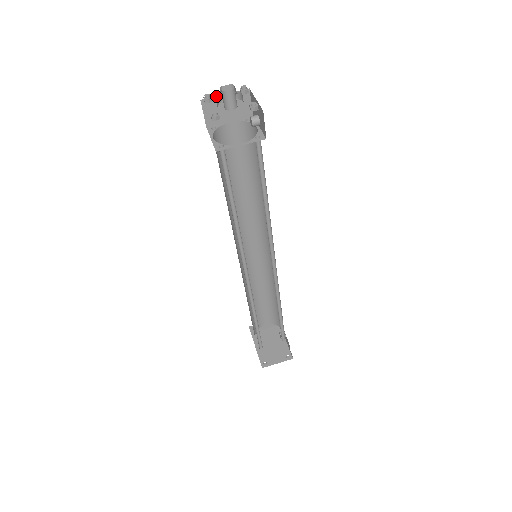
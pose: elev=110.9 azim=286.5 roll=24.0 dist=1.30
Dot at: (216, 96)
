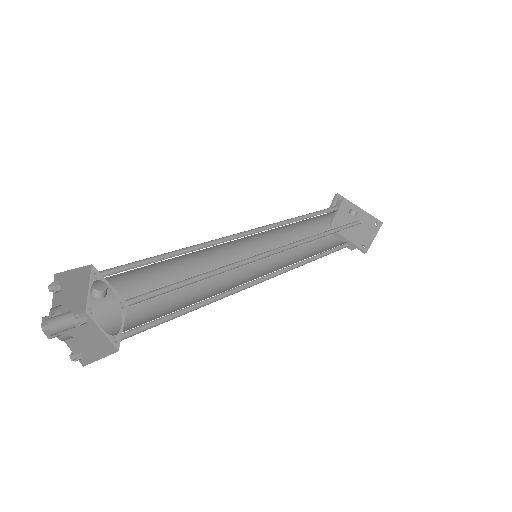
Dot at: occluded
